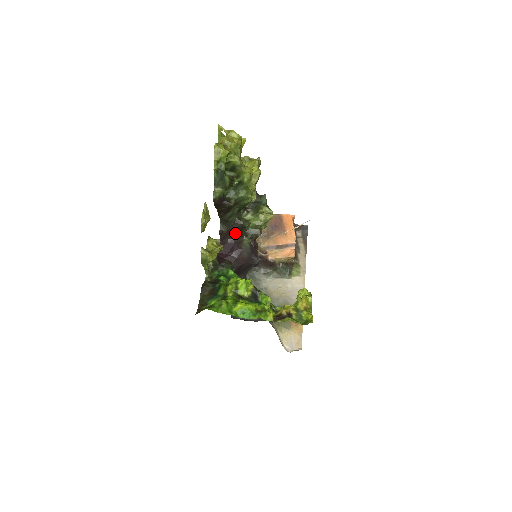
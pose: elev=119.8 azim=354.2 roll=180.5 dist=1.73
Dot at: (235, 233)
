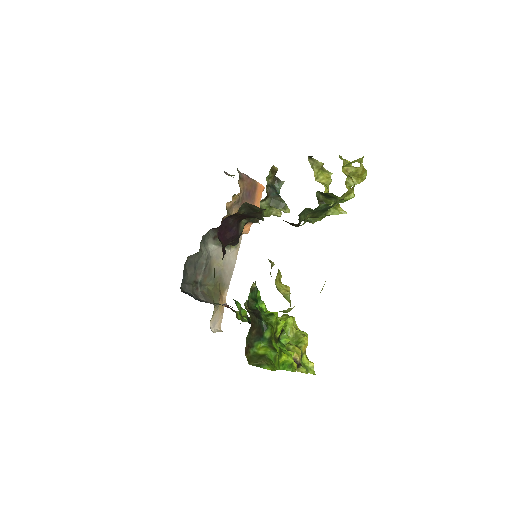
Dot at: (245, 217)
